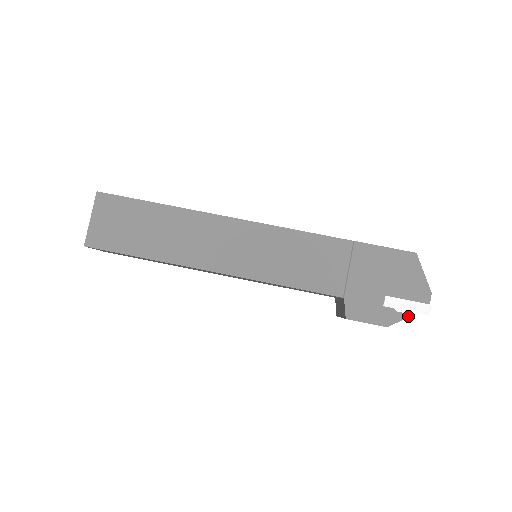
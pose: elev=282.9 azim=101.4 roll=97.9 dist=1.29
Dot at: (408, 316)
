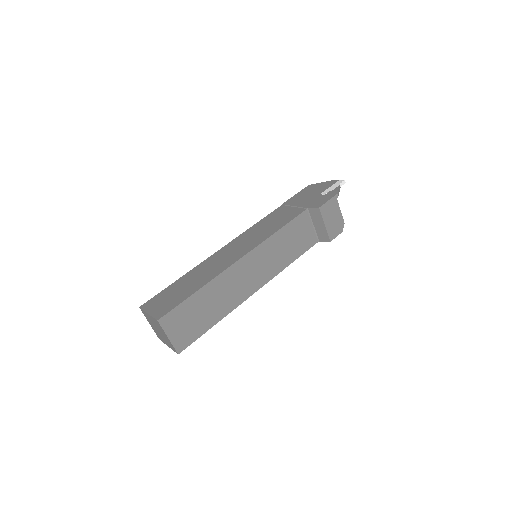
Dot at: (338, 187)
